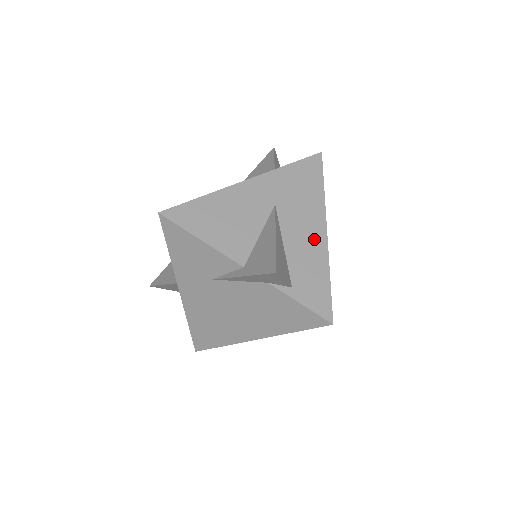
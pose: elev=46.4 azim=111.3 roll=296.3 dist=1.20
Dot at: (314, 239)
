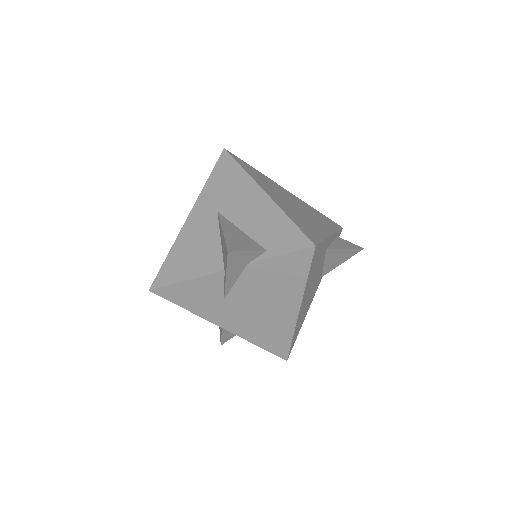
Dot at: (259, 205)
